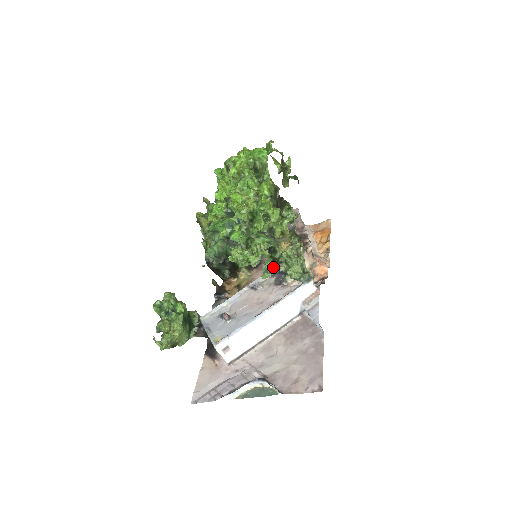
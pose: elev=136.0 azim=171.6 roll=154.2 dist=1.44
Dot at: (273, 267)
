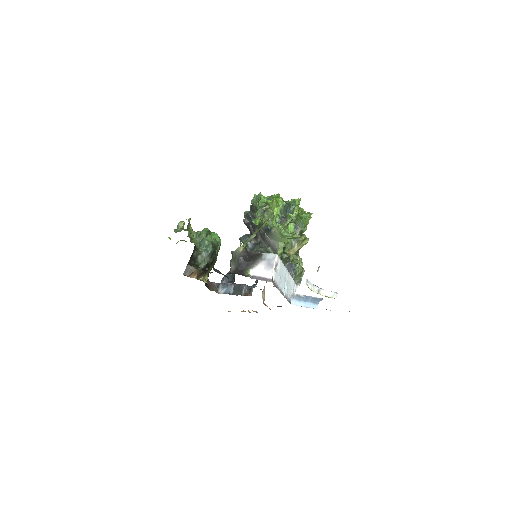
Dot at: occluded
